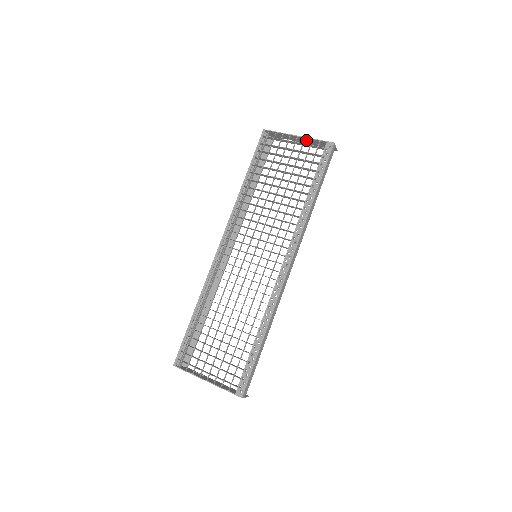
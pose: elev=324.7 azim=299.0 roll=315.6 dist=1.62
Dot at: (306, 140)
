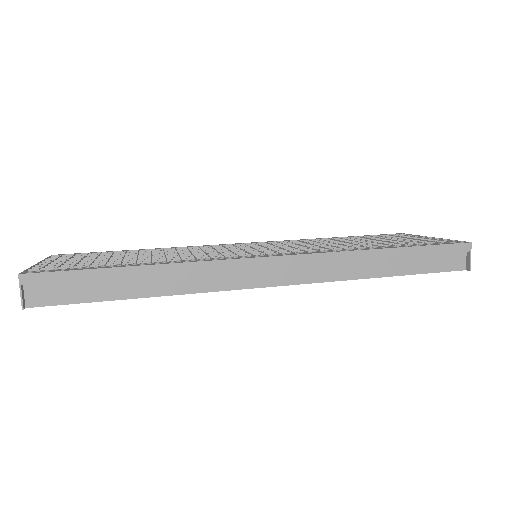
Dot at: occluded
